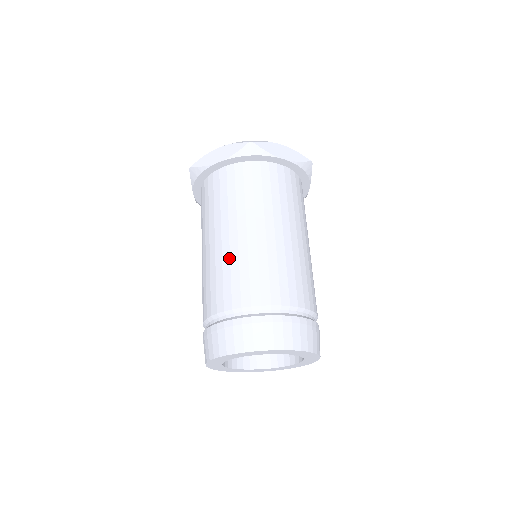
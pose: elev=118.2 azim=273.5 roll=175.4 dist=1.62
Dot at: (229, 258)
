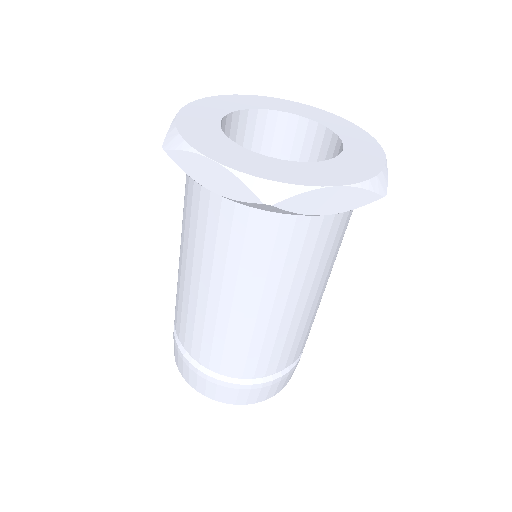
Dot at: (204, 316)
